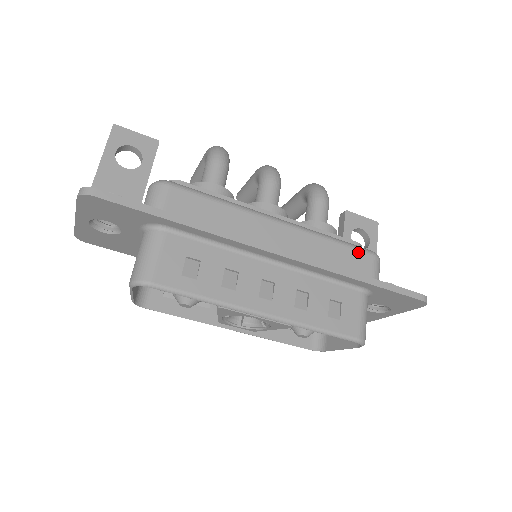
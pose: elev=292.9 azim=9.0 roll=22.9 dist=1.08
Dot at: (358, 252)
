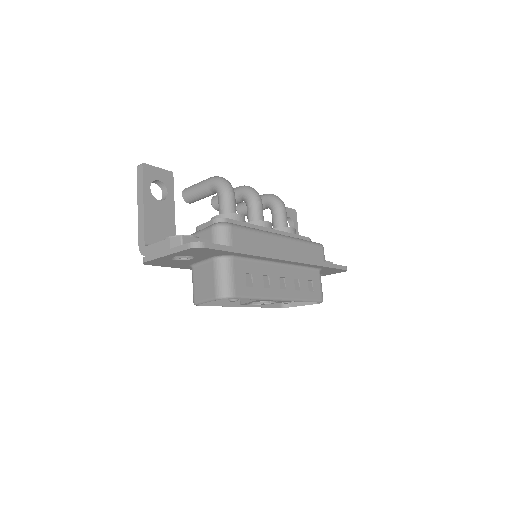
Dot at: (316, 247)
